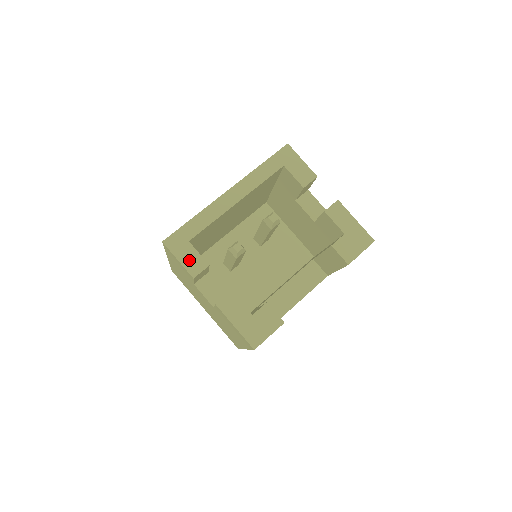
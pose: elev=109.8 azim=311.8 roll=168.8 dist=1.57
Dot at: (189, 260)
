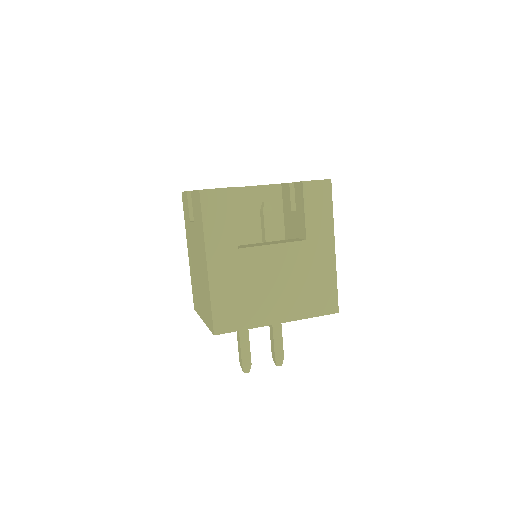
Dot at: occluded
